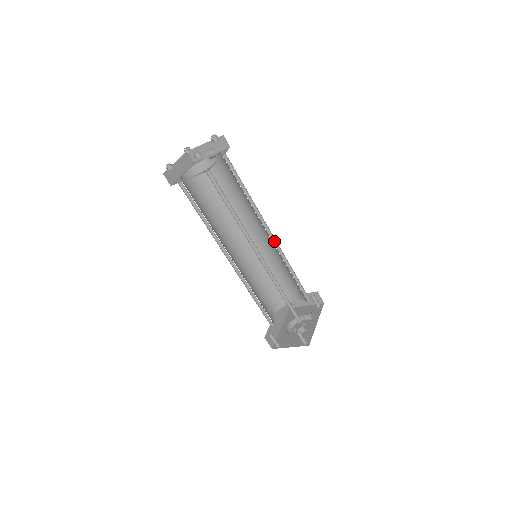
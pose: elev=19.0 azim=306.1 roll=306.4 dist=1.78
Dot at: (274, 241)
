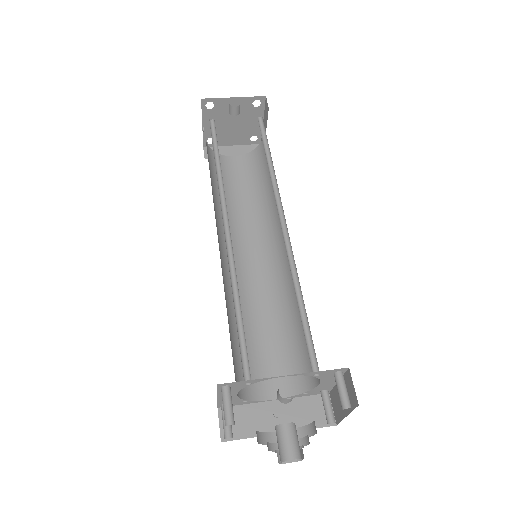
Dot at: (288, 237)
